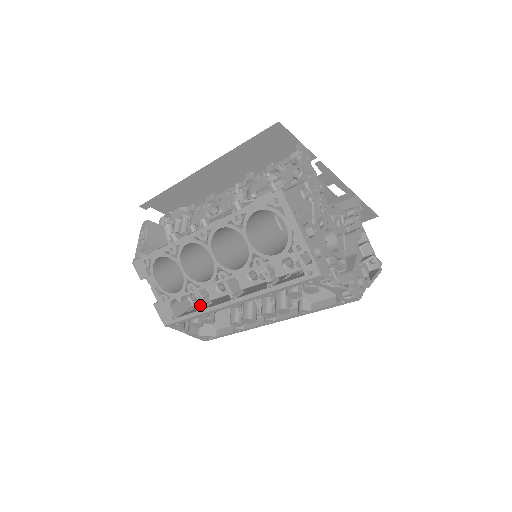
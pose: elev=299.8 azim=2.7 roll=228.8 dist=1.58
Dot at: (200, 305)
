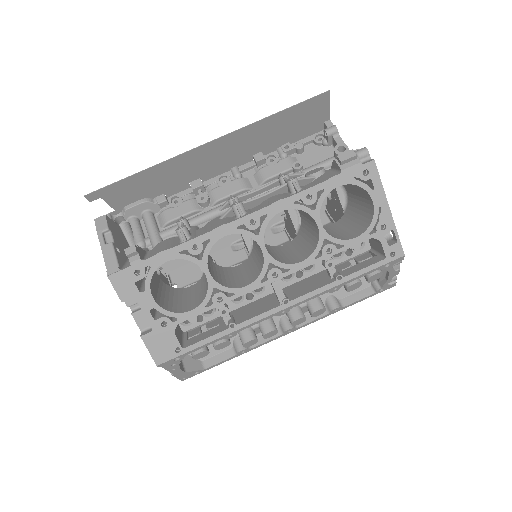
Dot at: (195, 328)
